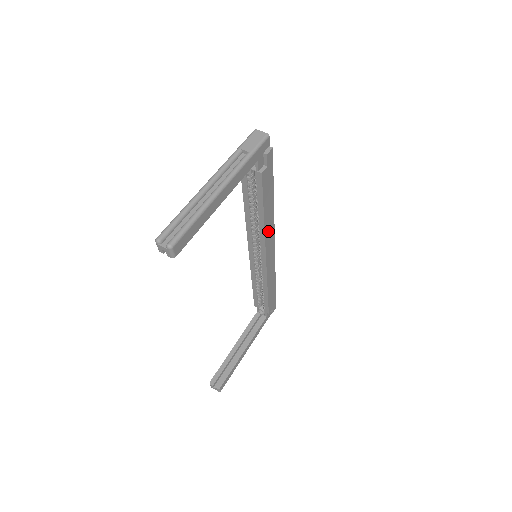
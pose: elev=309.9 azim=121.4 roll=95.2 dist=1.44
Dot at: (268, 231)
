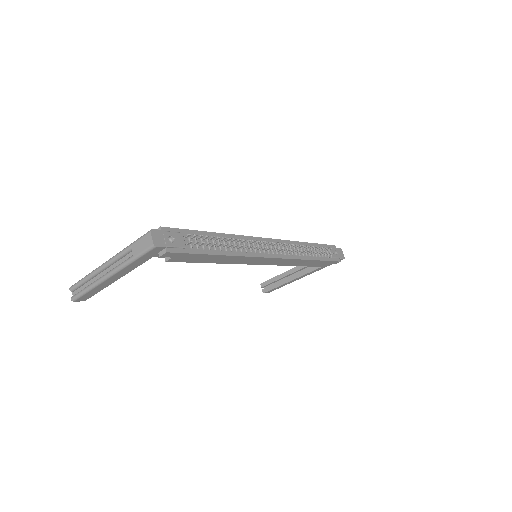
Dot at: (240, 261)
